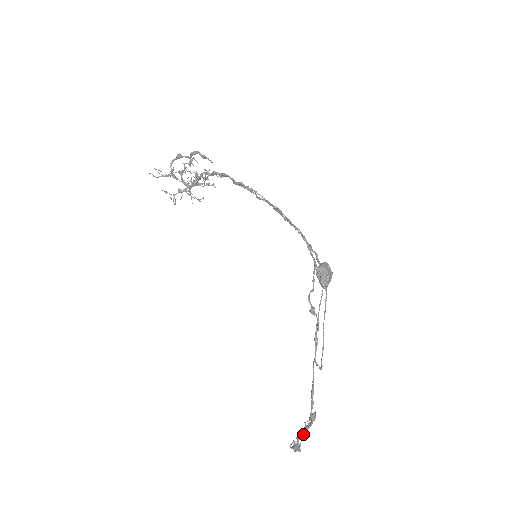
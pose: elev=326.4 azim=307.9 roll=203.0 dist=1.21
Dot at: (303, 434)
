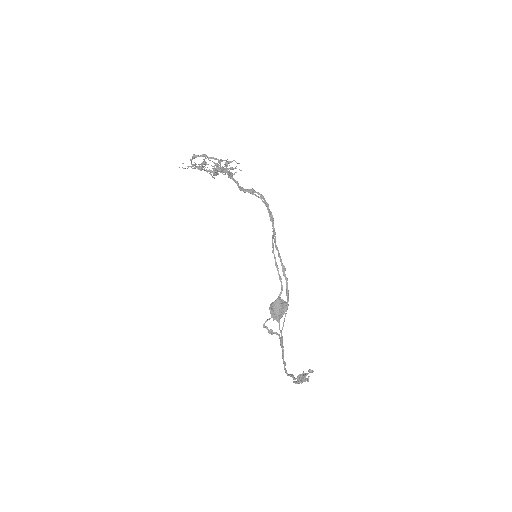
Dot at: (299, 380)
